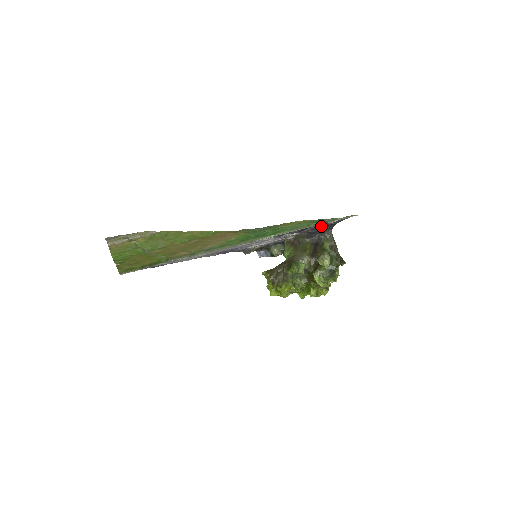
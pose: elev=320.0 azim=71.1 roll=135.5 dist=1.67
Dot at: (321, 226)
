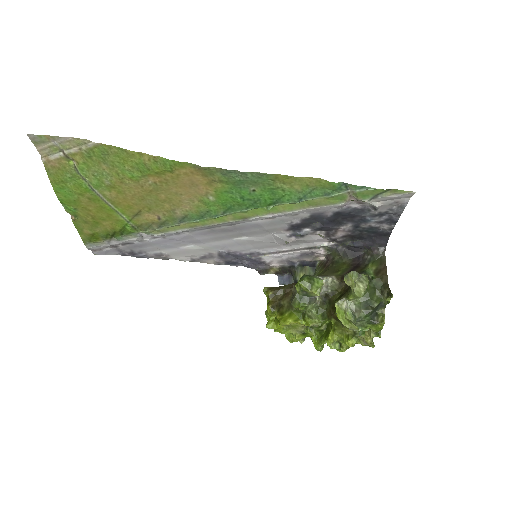
Dot at: (364, 231)
